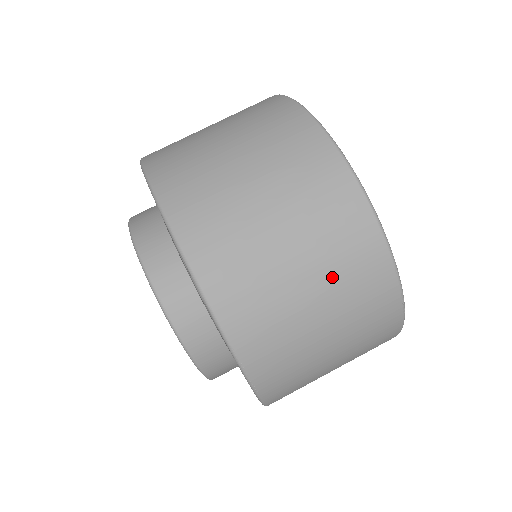
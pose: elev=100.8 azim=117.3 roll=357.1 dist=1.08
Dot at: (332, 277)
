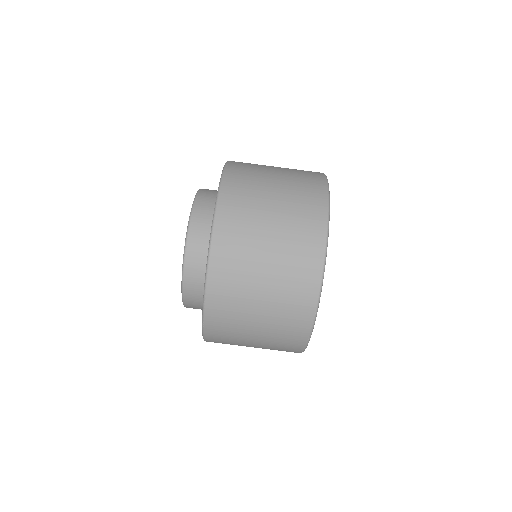
Dot at: (279, 296)
